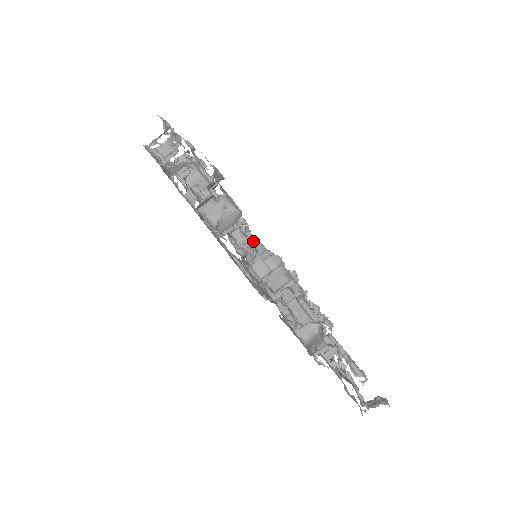
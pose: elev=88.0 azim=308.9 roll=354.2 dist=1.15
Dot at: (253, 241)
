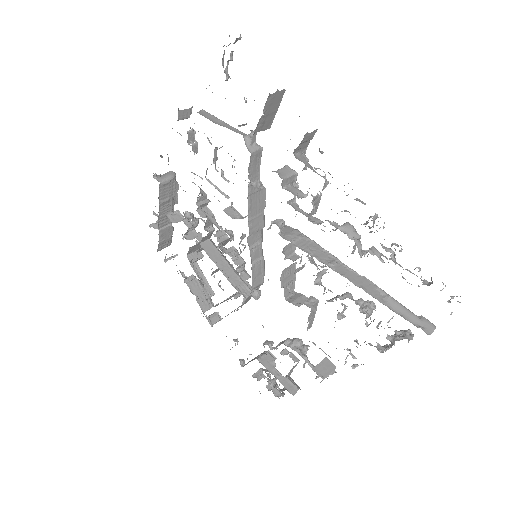
Dot at: occluded
